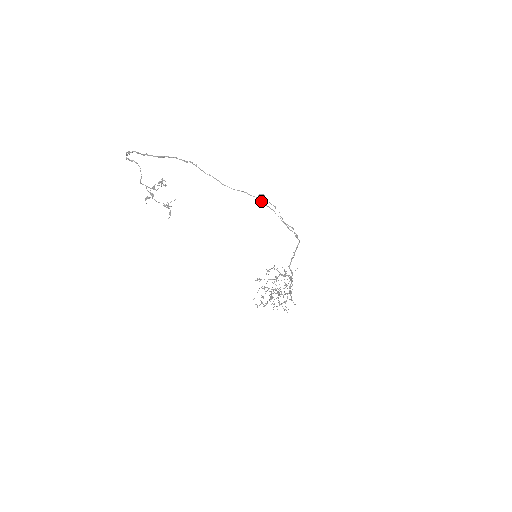
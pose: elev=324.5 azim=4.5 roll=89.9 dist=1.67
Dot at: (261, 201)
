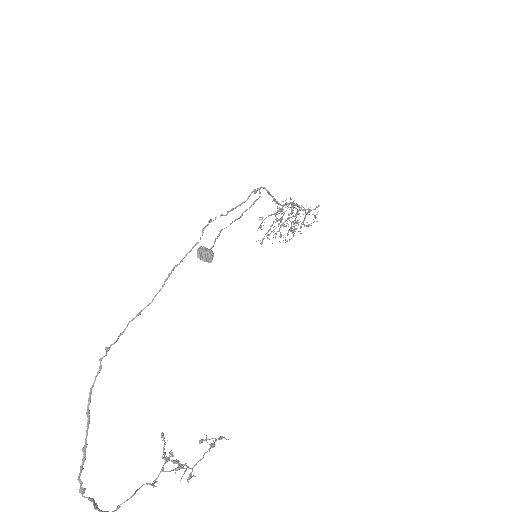
Dot at: (212, 258)
